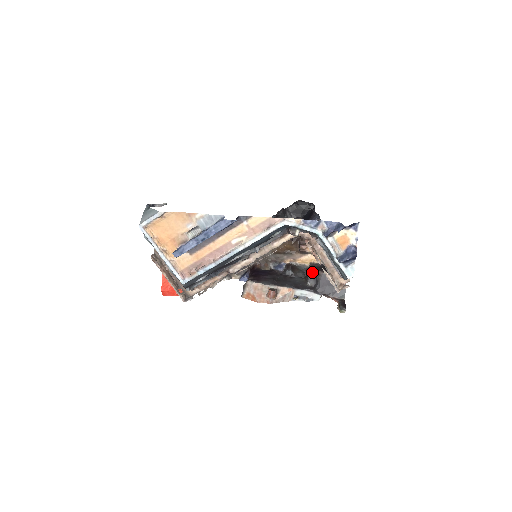
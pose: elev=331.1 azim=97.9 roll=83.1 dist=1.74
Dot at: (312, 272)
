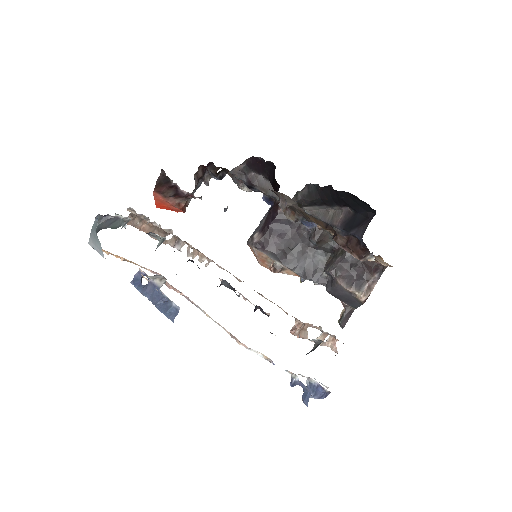
Dot at: (331, 273)
